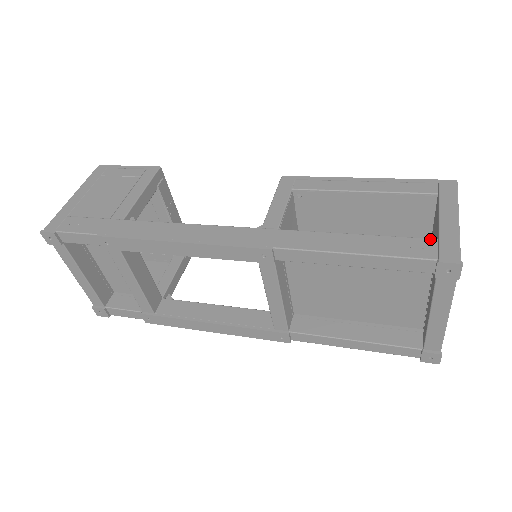
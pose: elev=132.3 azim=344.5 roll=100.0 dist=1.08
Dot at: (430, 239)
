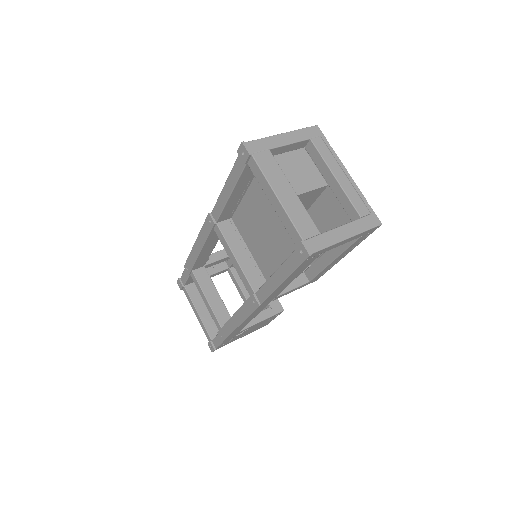
Dot at: occluded
